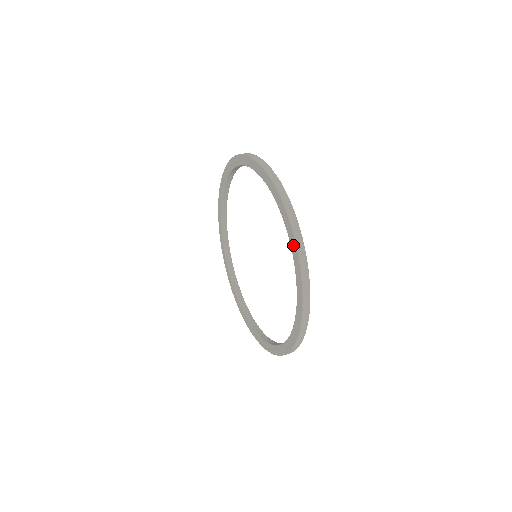
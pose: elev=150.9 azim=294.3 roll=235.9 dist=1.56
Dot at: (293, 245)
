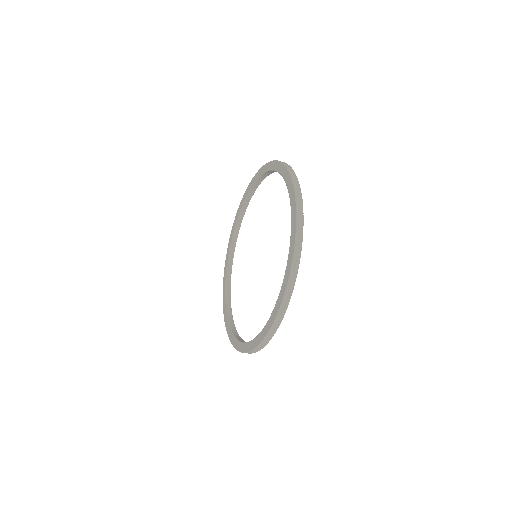
Dot at: (293, 233)
